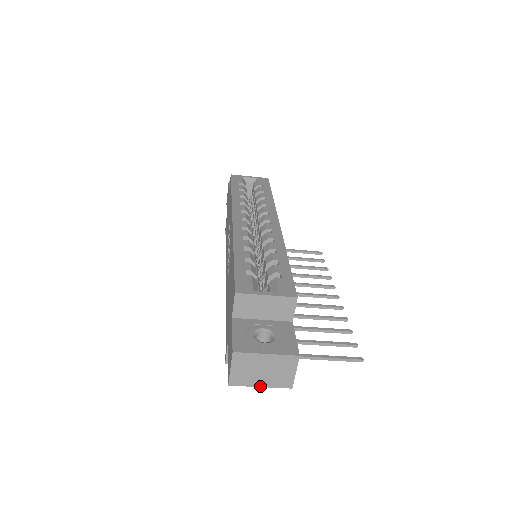
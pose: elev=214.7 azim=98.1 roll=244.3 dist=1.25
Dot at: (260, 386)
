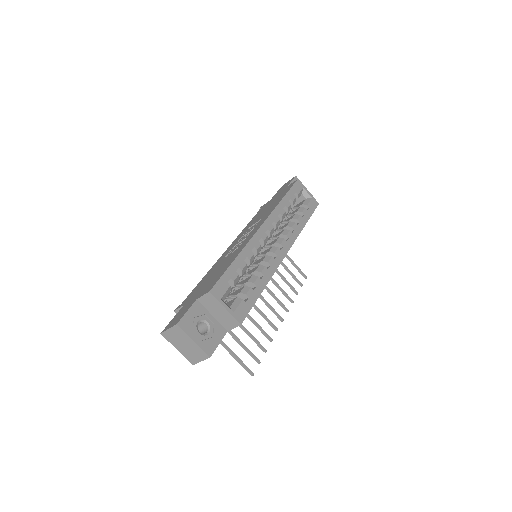
Dot at: (177, 349)
